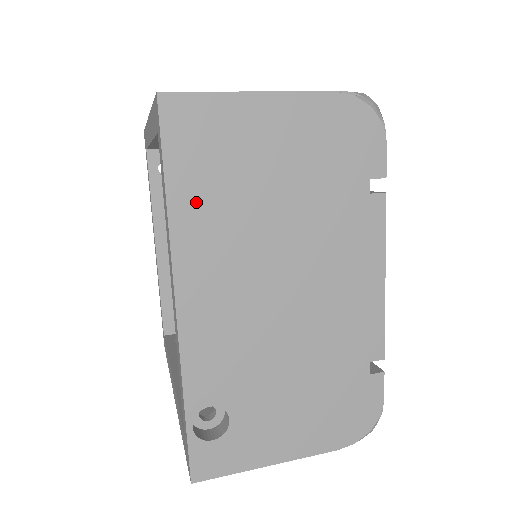
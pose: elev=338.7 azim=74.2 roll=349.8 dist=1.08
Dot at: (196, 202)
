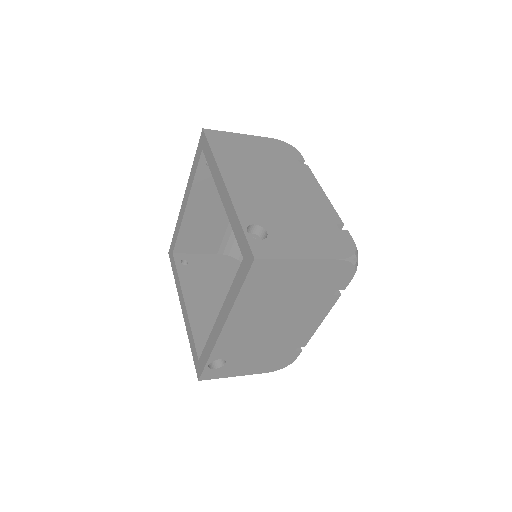
Dot at: (251, 296)
